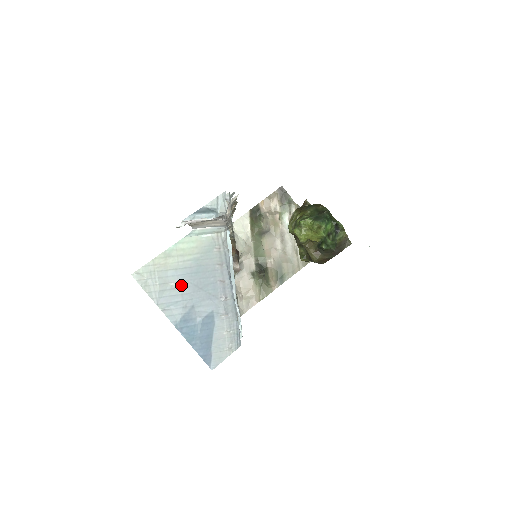
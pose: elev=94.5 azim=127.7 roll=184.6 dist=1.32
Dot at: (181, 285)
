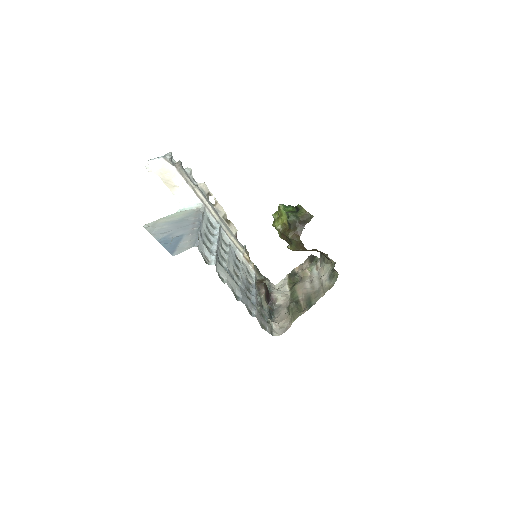
Dot at: (168, 227)
